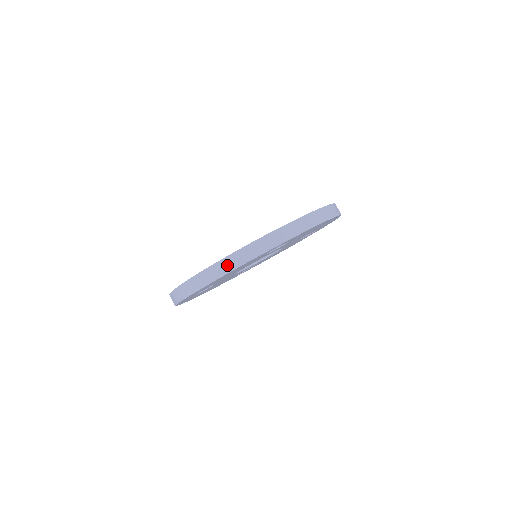
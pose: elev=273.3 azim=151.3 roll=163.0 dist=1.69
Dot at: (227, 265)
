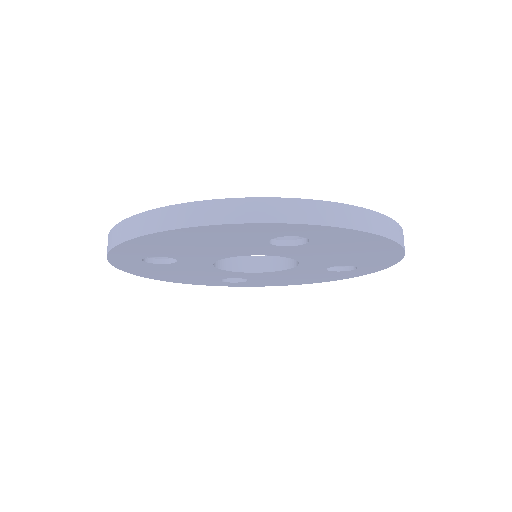
Dot at: (196, 214)
